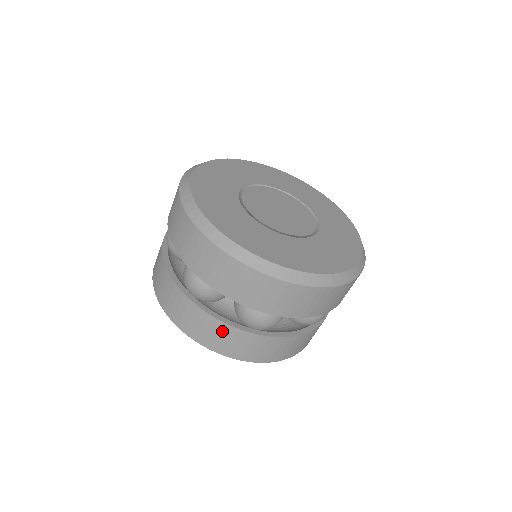
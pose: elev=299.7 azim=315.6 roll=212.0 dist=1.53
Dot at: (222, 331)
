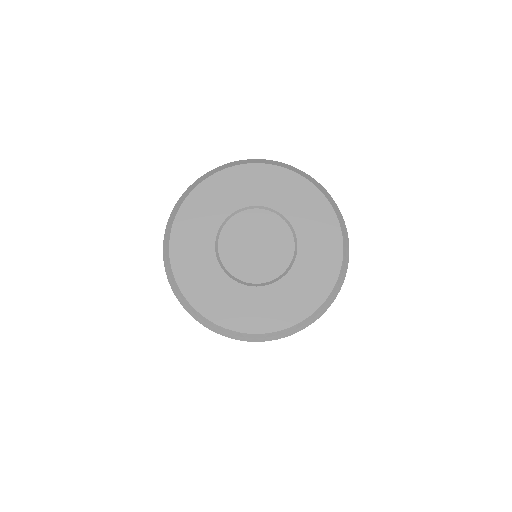
Dot at: occluded
